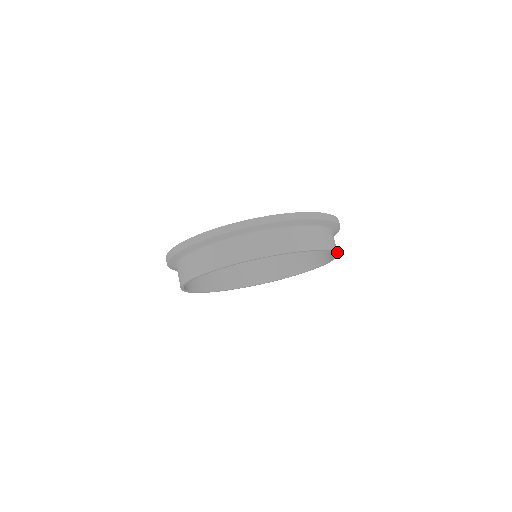
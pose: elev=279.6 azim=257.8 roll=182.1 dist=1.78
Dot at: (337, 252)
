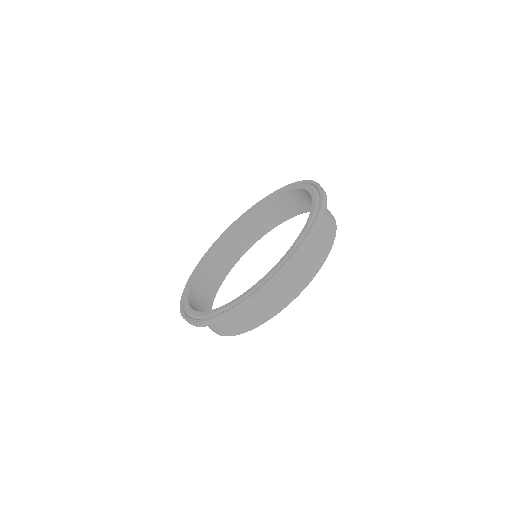
Dot at: (333, 242)
